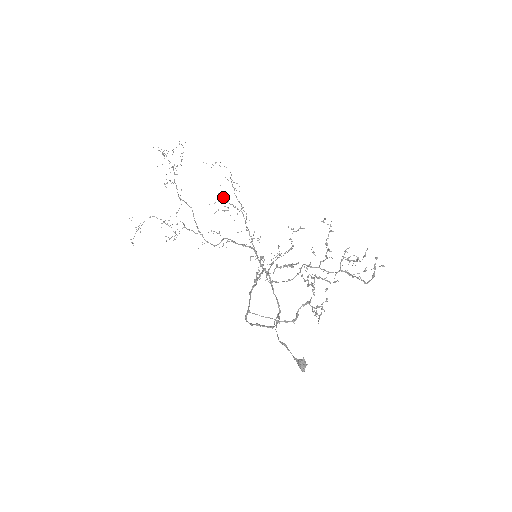
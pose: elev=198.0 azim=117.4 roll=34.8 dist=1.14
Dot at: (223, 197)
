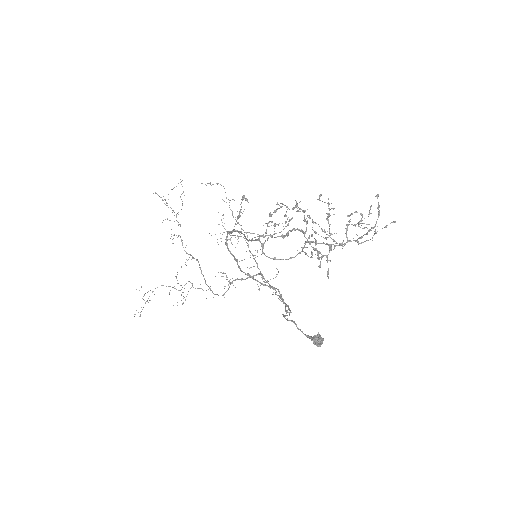
Dot at: occluded
